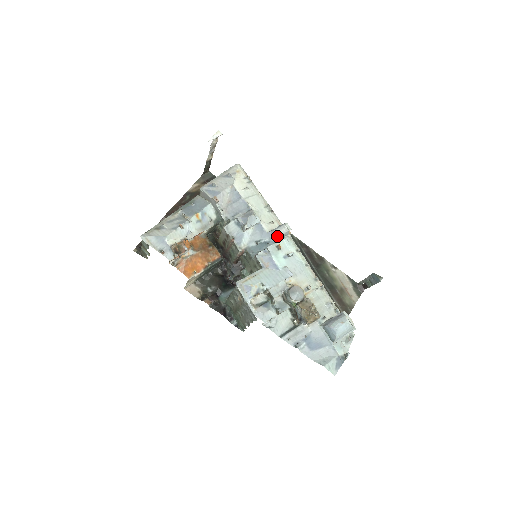
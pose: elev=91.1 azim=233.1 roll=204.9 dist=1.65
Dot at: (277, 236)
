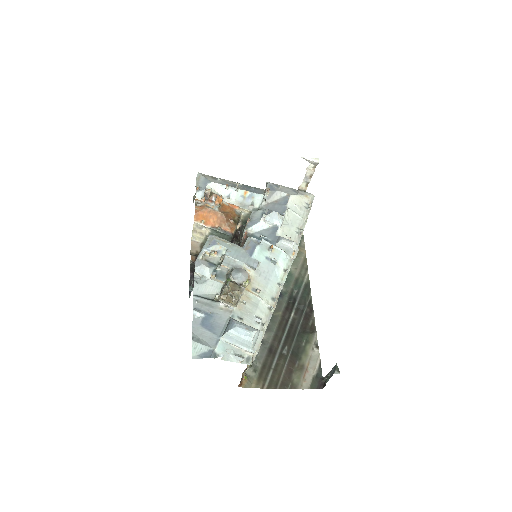
Dot at: (279, 241)
